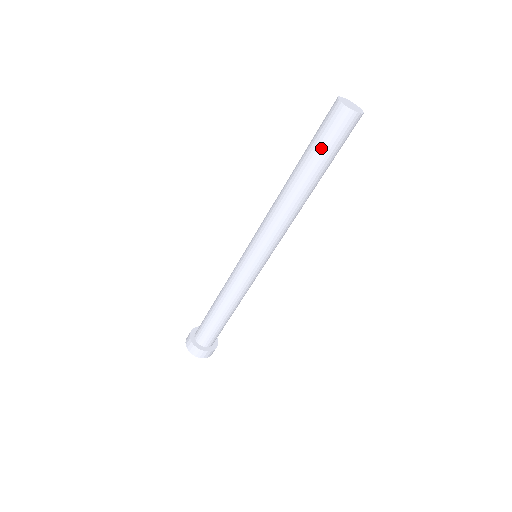
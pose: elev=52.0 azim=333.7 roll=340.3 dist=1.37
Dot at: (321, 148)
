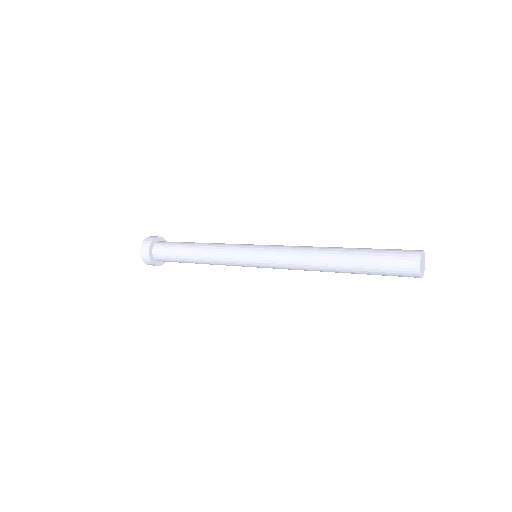
Dot at: (376, 269)
